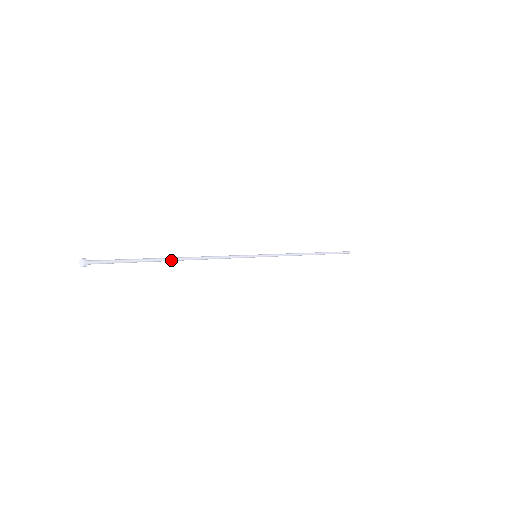
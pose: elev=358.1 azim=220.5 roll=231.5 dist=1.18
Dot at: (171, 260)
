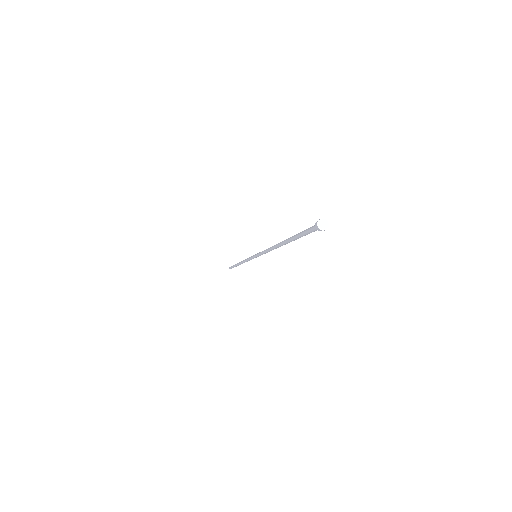
Dot at: (285, 244)
